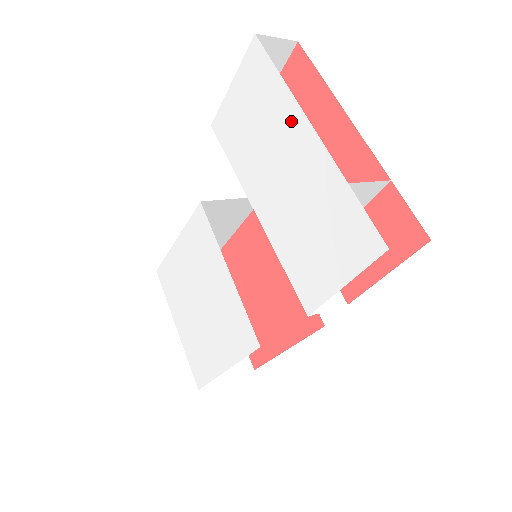
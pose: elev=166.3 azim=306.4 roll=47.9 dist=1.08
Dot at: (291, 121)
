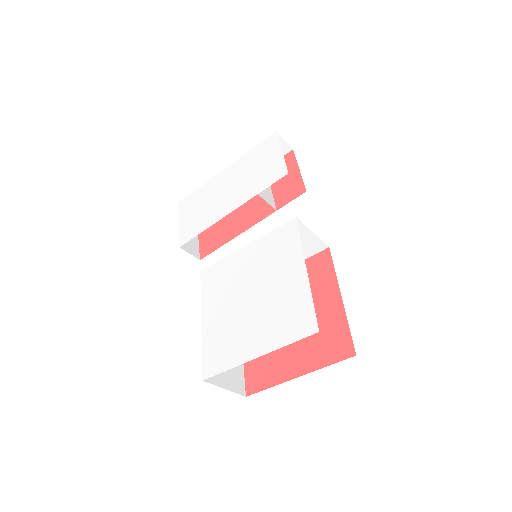
Dot at: (215, 182)
